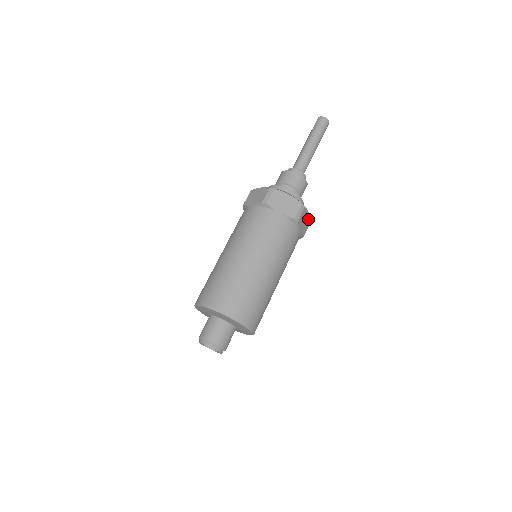
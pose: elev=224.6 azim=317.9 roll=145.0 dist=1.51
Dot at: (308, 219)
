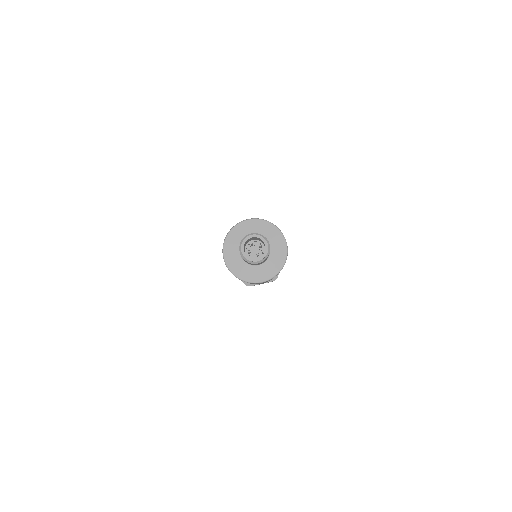
Dot at: occluded
